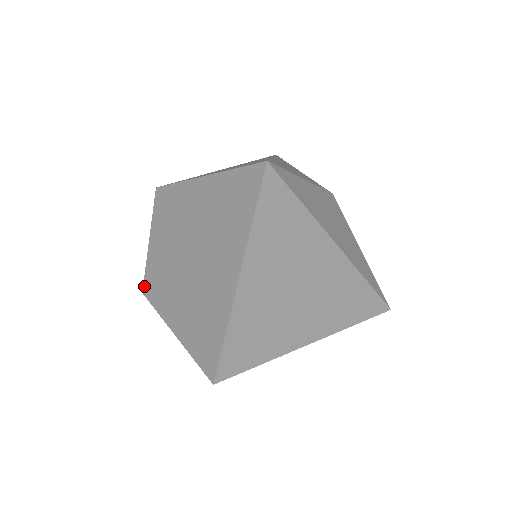
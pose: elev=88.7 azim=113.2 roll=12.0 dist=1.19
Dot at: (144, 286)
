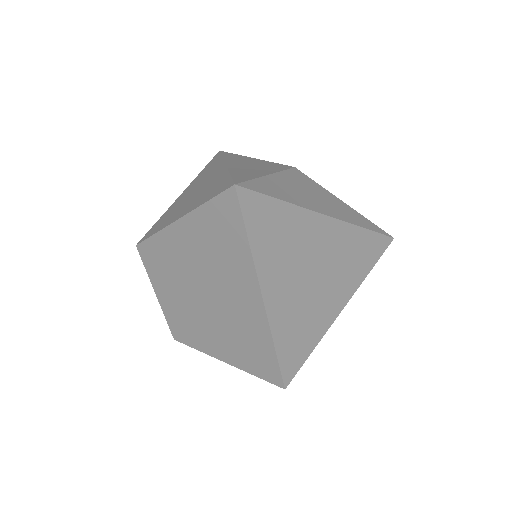
Dot at: (173, 333)
